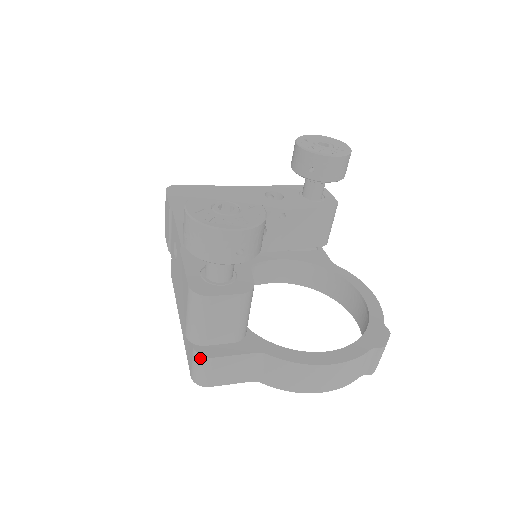
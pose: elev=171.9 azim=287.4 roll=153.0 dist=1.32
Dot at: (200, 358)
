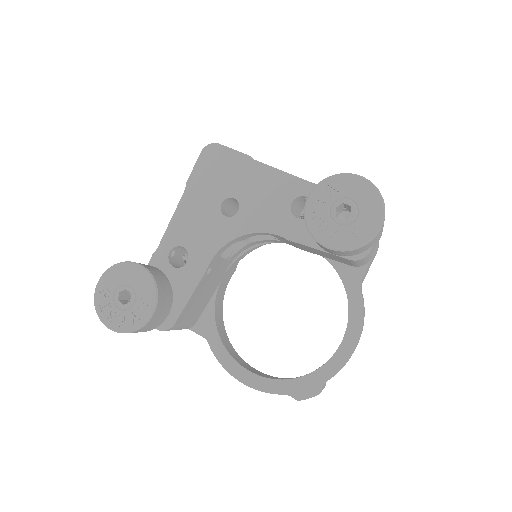
Dot at: occluded
